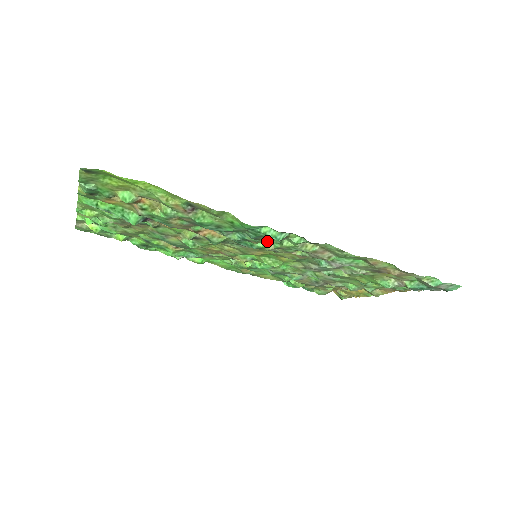
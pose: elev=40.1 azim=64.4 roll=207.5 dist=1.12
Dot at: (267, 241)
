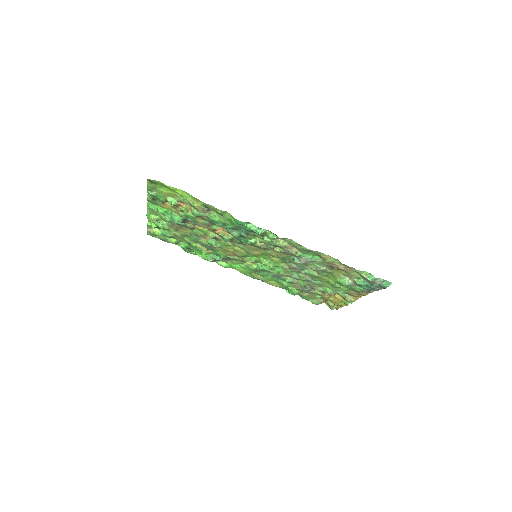
Dot at: (257, 239)
